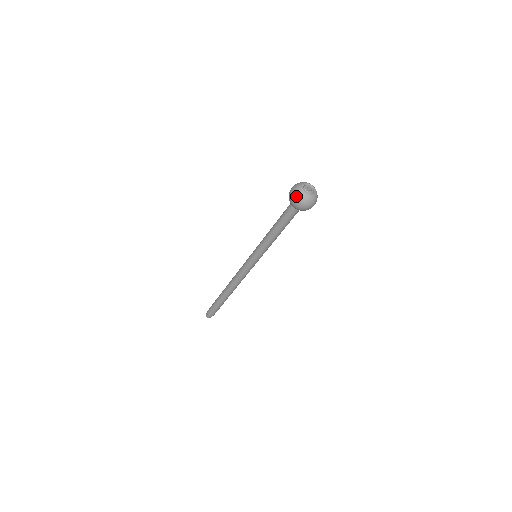
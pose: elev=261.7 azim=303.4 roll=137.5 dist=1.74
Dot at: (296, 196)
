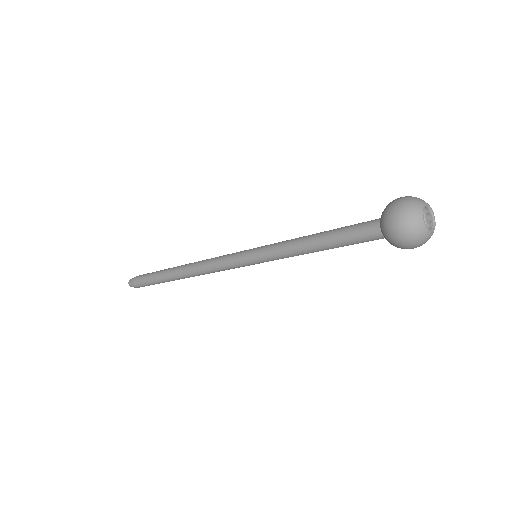
Dot at: (405, 203)
